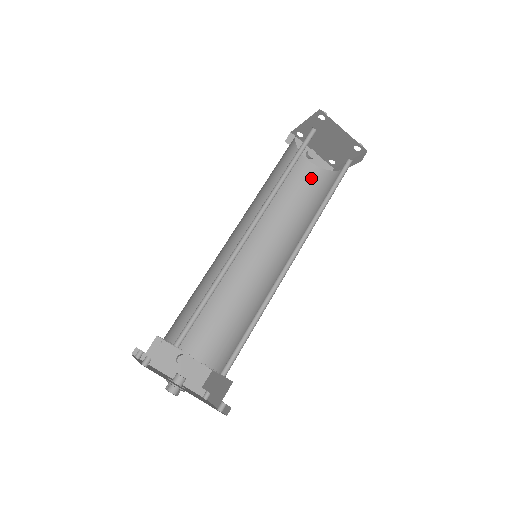
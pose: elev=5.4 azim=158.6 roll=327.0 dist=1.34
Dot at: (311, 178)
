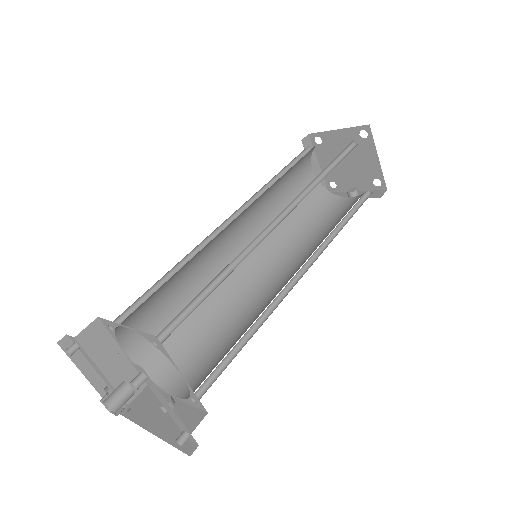
Dot at: (353, 204)
